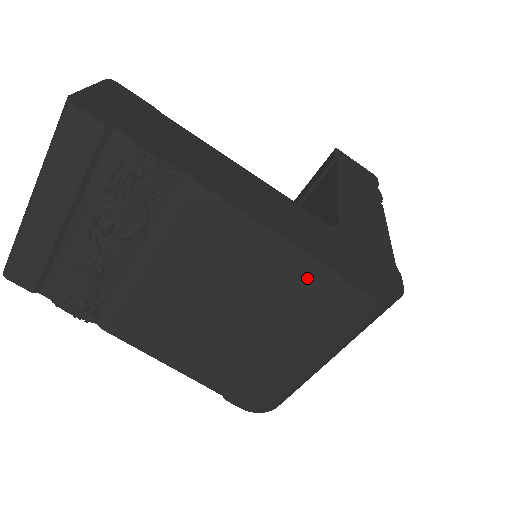
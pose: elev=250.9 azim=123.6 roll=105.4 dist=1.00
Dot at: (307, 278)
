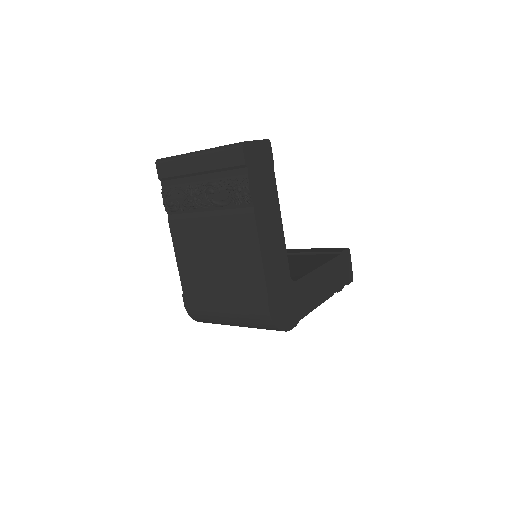
Dot at: (257, 286)
